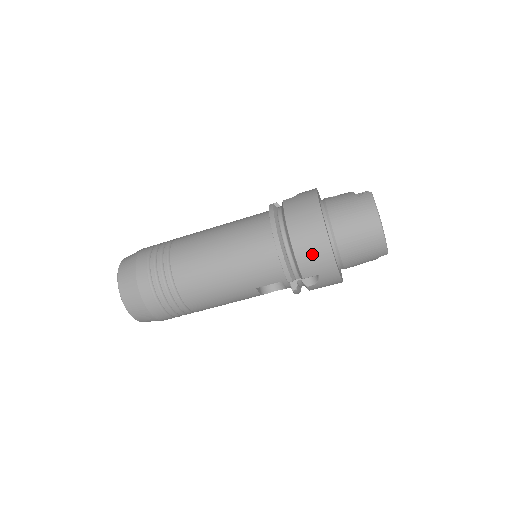
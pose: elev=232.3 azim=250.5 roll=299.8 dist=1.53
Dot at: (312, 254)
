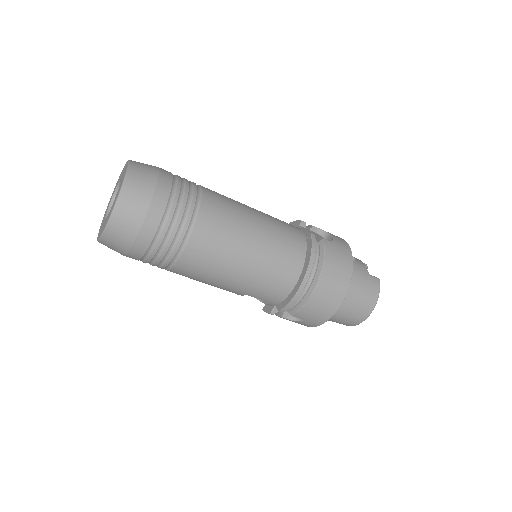
Dot at: (319, 308)
